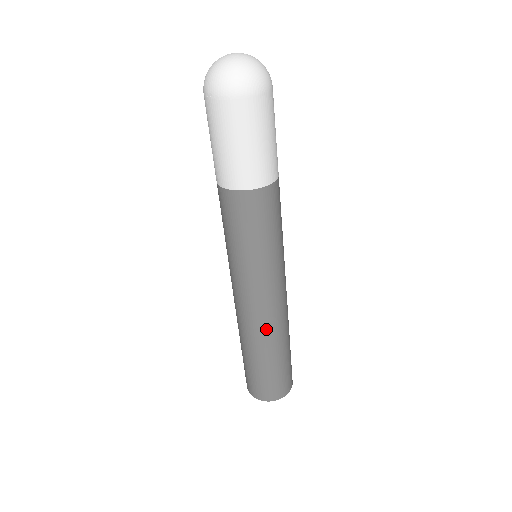
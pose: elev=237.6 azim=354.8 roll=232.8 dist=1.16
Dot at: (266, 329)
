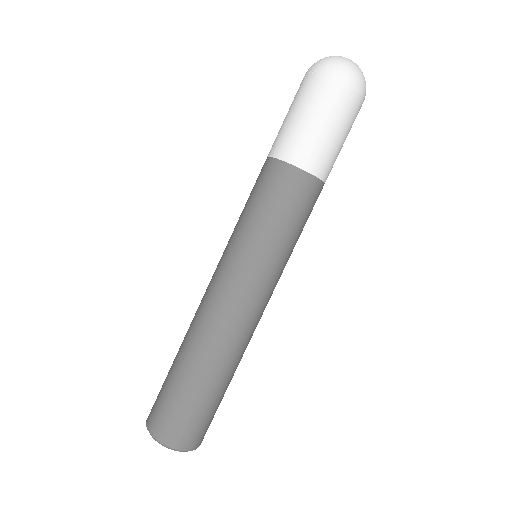
Dot at: (226, 338)
